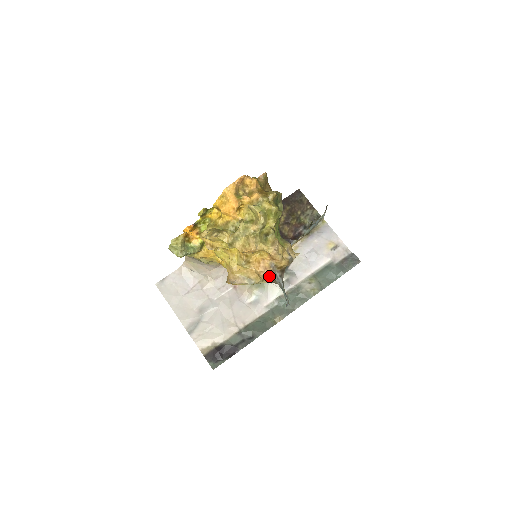
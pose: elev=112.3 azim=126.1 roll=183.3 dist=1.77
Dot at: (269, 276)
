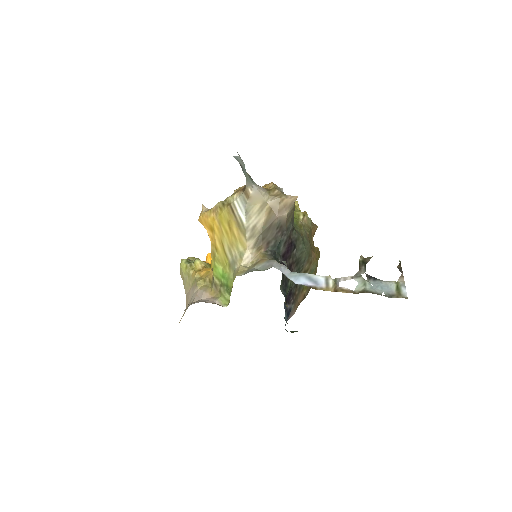
Dot at: occluded
